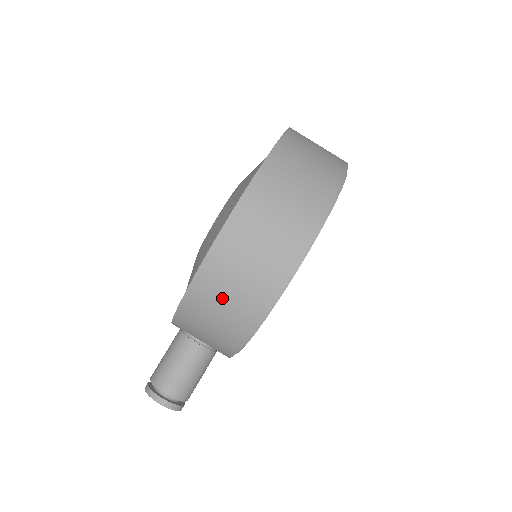
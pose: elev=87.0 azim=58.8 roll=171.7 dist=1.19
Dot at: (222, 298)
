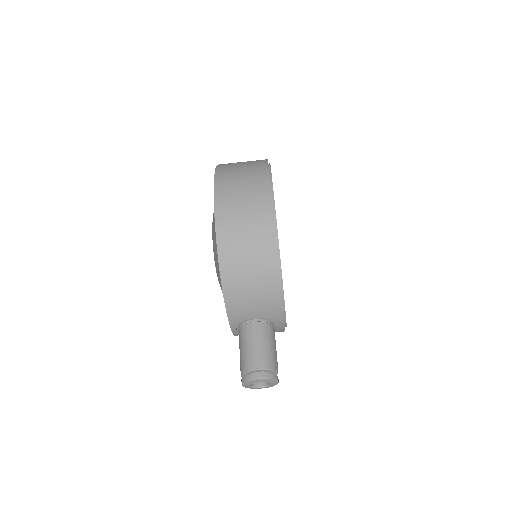
Dot at: (243, 254)
